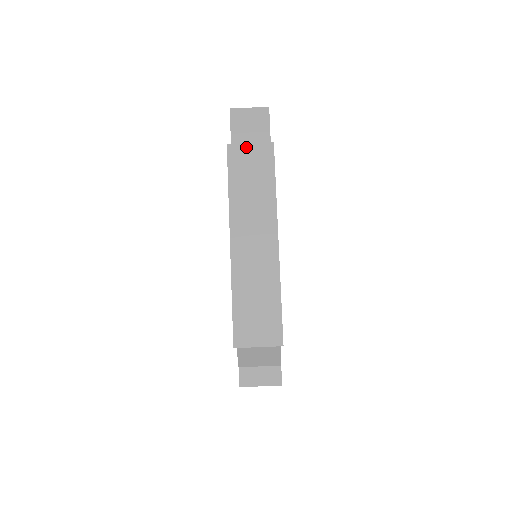
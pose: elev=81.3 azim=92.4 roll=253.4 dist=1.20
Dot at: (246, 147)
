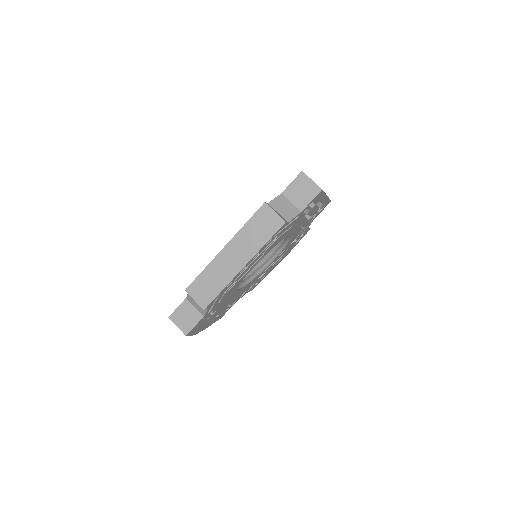
Dot at: occluded
